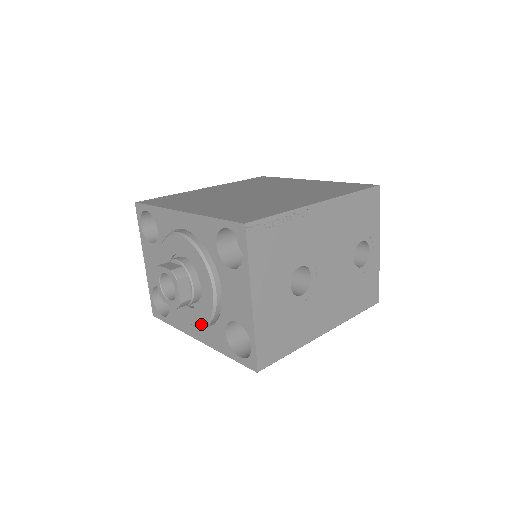
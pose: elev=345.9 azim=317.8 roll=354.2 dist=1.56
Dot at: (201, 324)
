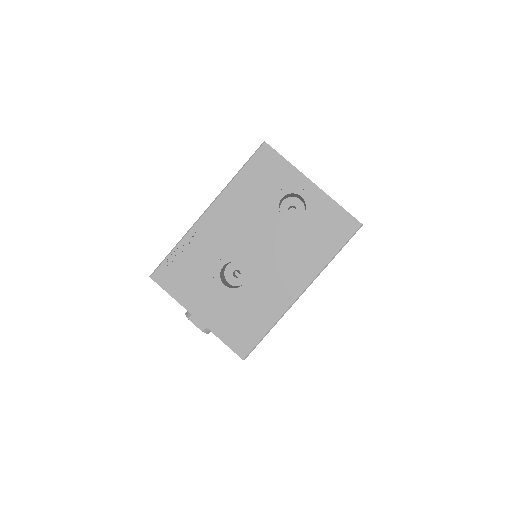
Dot at: occluded
